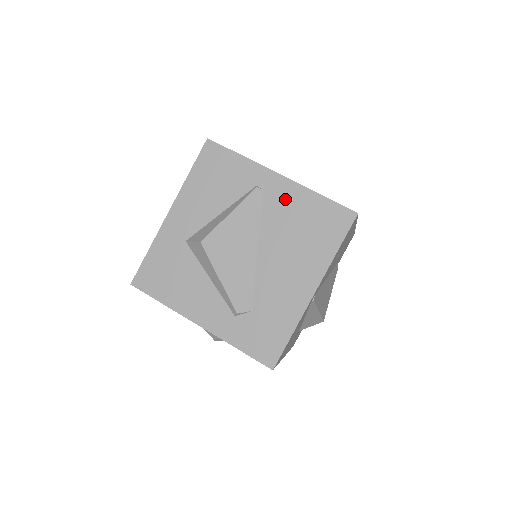
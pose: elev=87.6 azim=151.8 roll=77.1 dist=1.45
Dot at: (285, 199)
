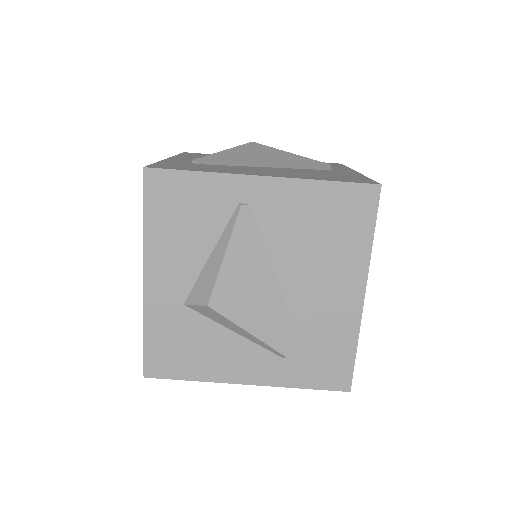
Dot at: (283, 205)
